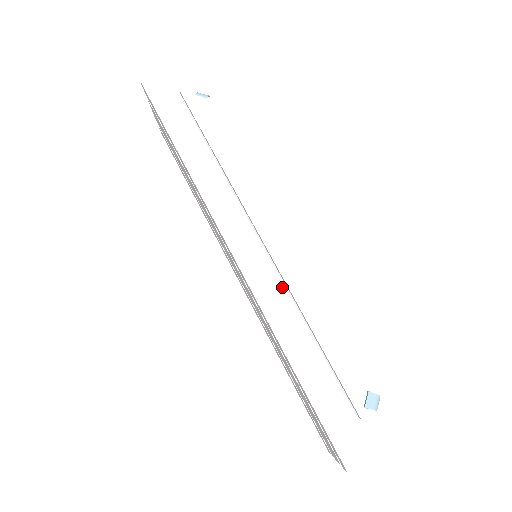
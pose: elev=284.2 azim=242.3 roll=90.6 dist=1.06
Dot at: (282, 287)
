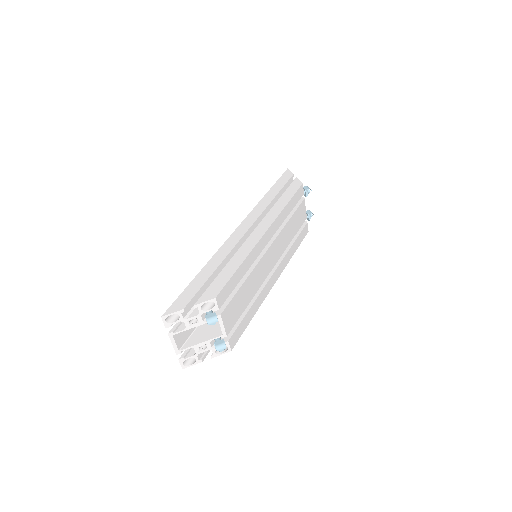
Dot at: occluded
